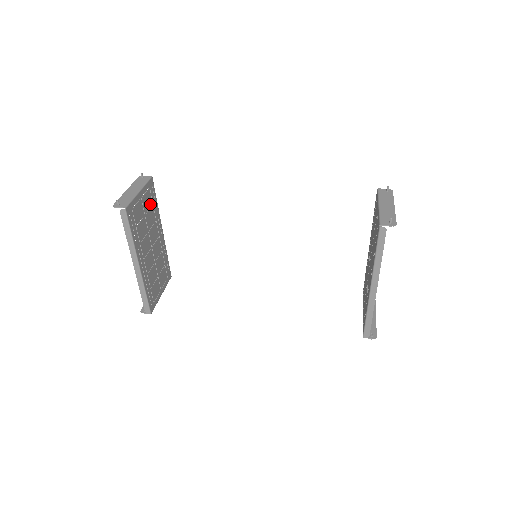
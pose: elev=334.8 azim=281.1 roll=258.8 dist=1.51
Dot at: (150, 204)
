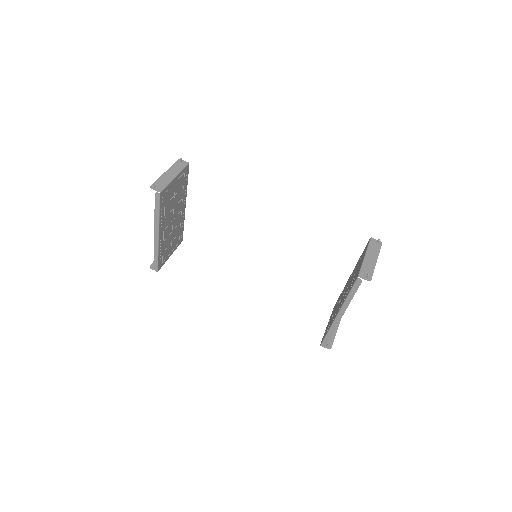
Dot at: (181, 186)
